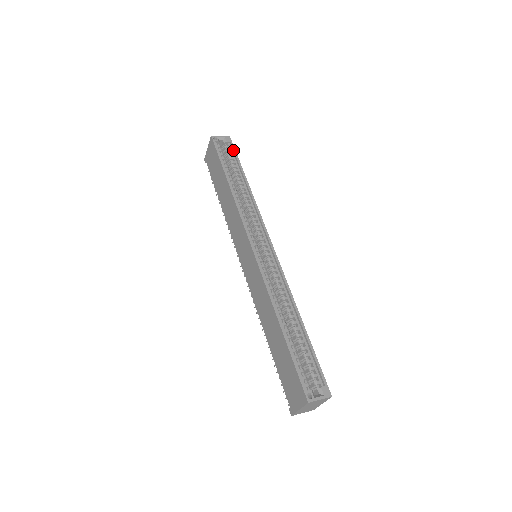
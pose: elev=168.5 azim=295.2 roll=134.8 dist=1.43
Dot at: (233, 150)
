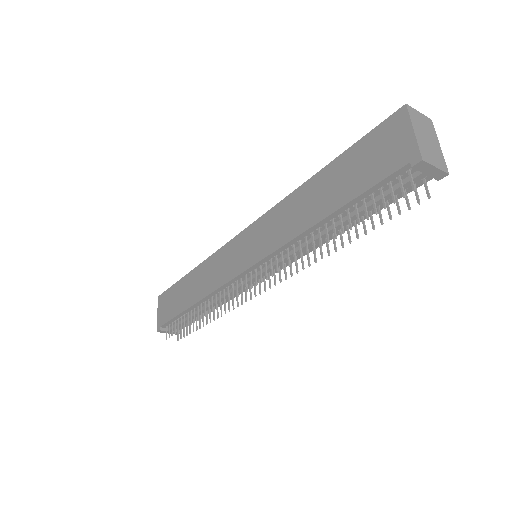
Dot at: occluded
